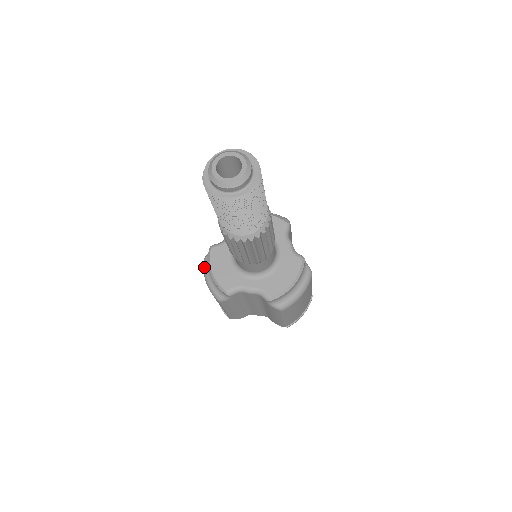
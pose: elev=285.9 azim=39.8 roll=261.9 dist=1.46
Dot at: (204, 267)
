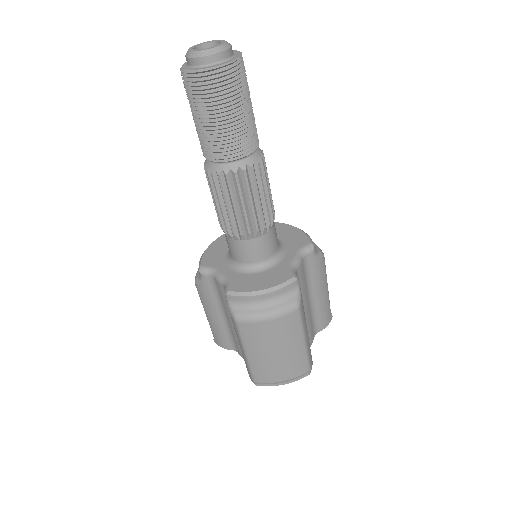
Dot at: occluded
